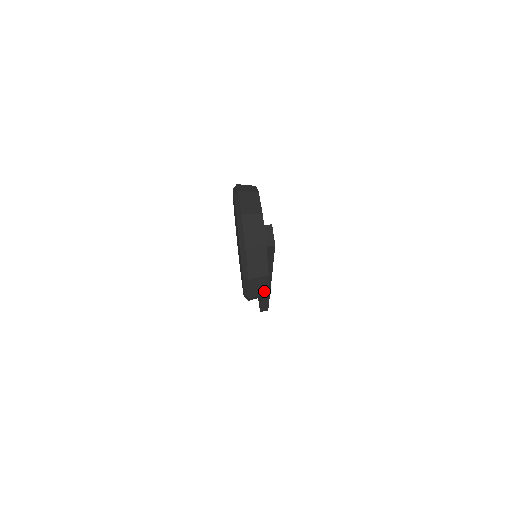
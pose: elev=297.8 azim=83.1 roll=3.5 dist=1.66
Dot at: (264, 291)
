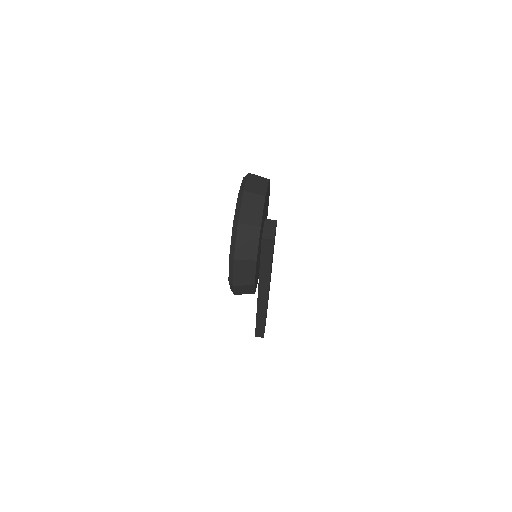
Dot at: (250, 281)
